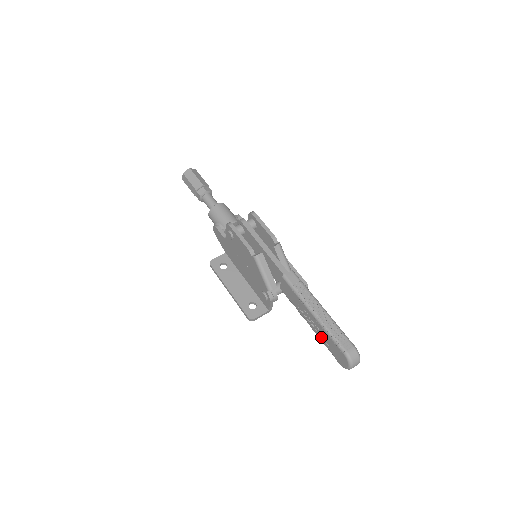
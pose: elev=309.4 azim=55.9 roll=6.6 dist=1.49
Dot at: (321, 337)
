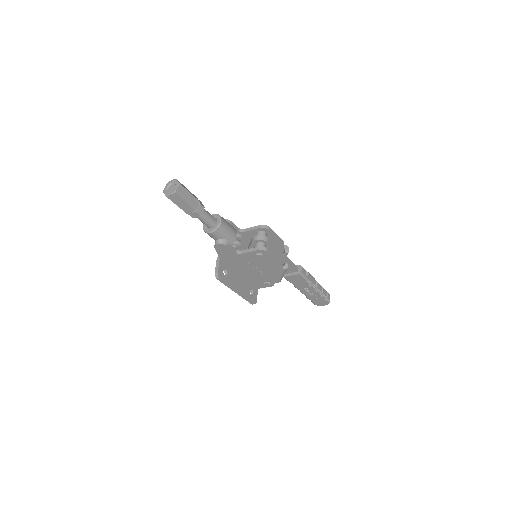
Dot at: (310, 296)
